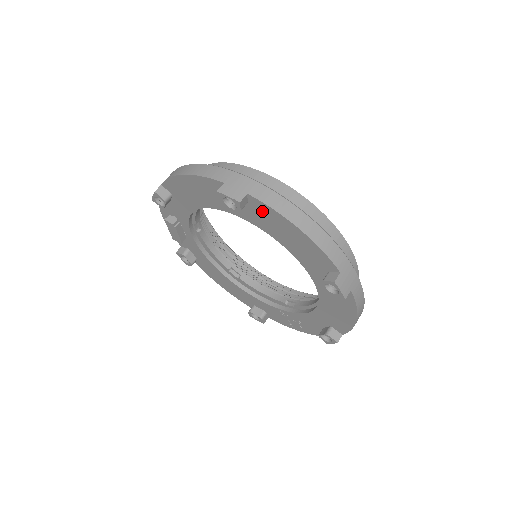
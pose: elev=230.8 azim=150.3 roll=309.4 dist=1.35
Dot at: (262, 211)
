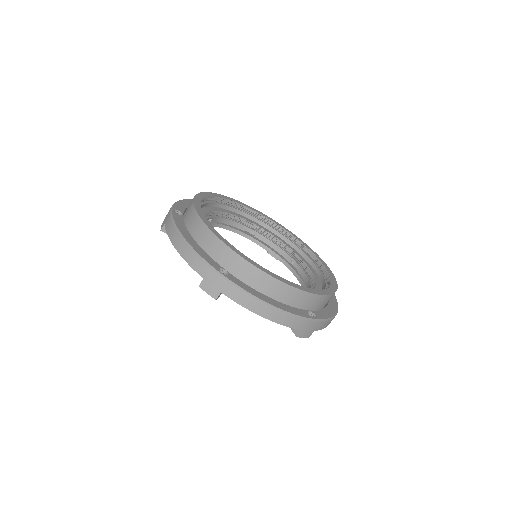
Dot at: occluded
